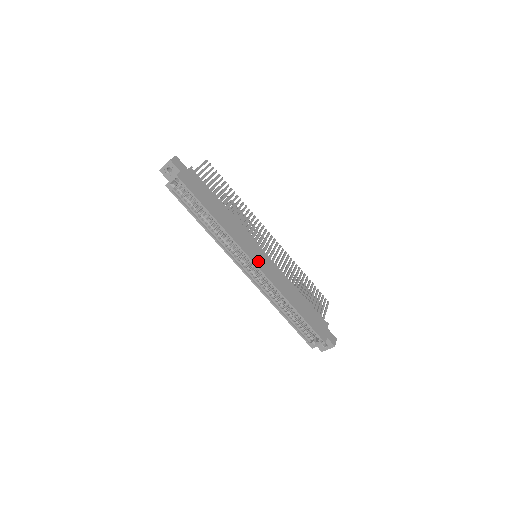
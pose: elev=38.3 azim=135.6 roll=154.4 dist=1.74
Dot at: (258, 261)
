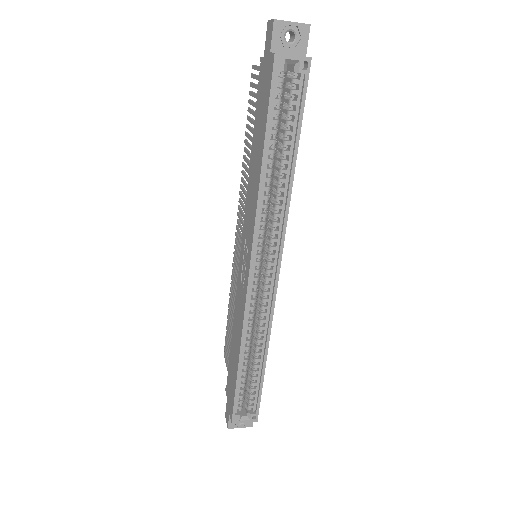
Dot at: occluded
